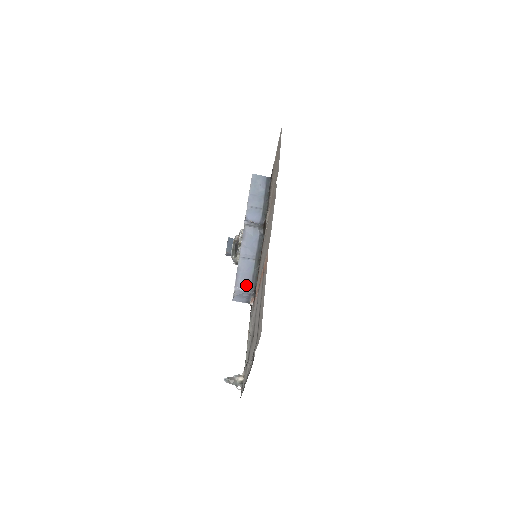
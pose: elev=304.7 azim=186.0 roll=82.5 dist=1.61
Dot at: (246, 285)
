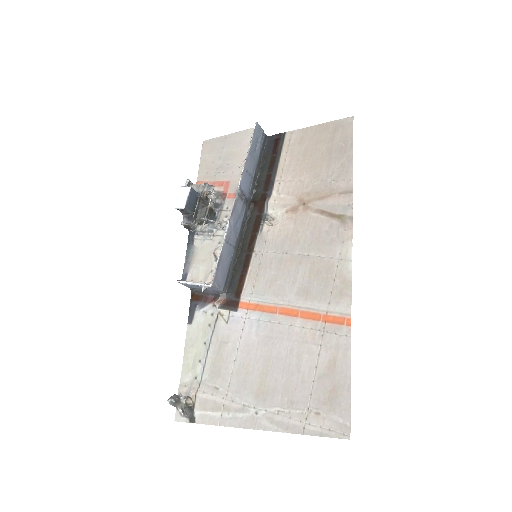
Dot at: (222, 281)
